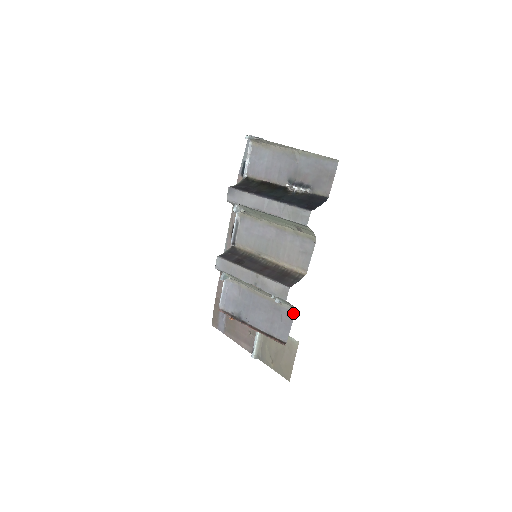
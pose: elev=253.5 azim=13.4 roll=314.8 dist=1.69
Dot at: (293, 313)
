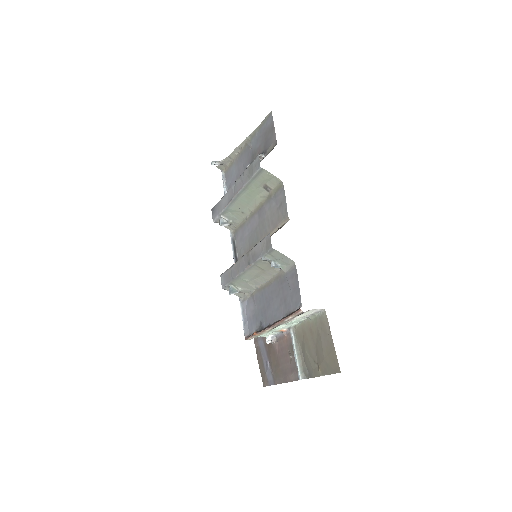
Dot at: (295, 269)
